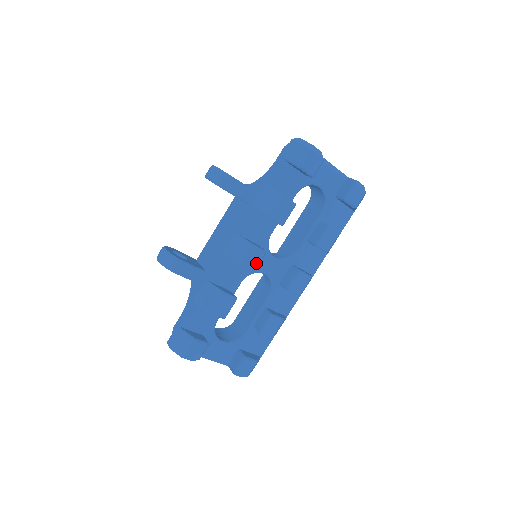
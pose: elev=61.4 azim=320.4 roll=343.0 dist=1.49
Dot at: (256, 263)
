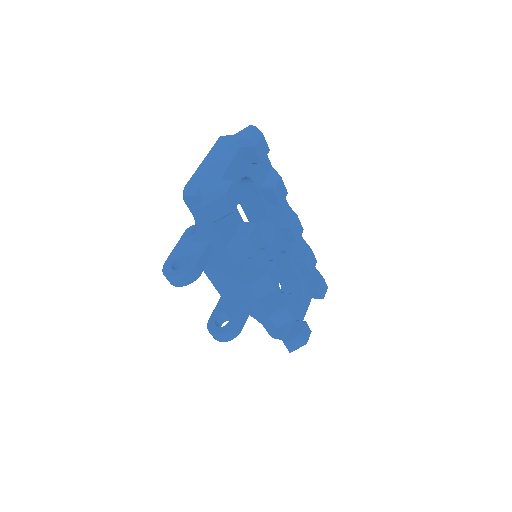
Dot at: (278, 273)
